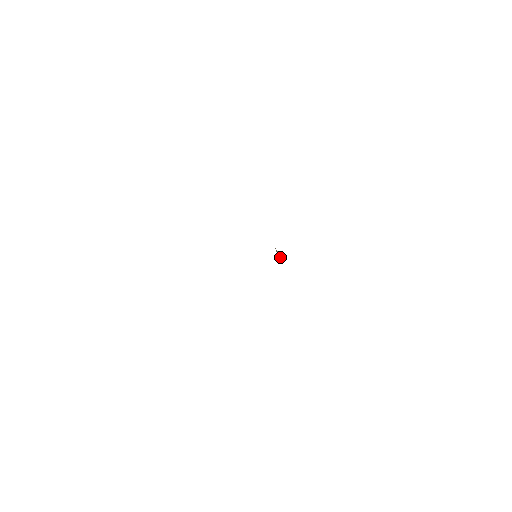
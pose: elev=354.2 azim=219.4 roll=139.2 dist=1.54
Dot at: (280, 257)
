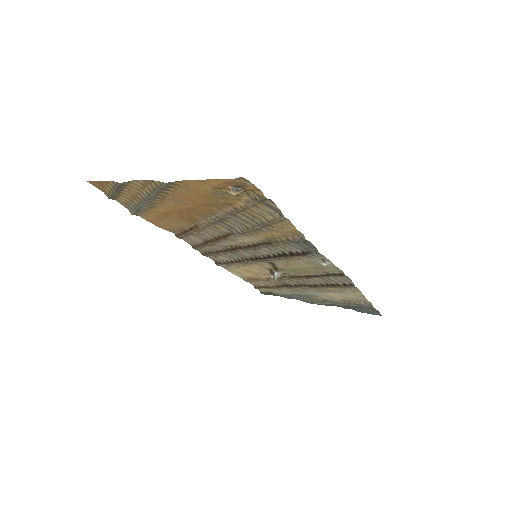
Dot at: occluded
